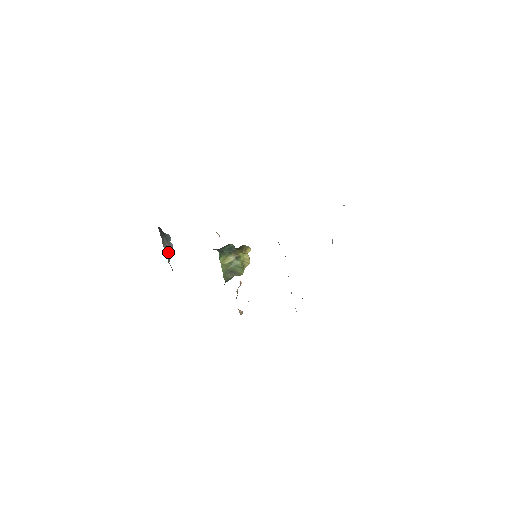
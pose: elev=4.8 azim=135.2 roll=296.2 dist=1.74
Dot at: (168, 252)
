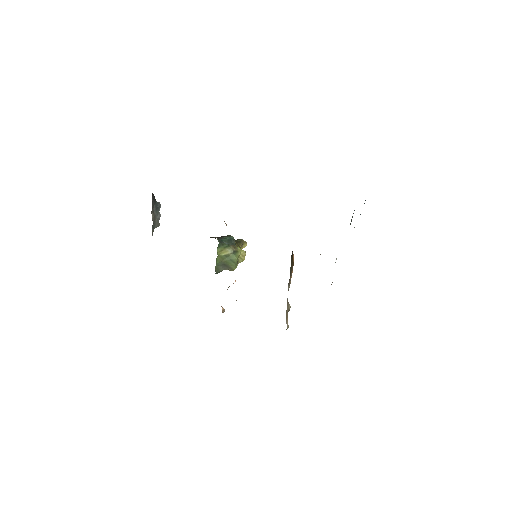
Dot at: (154, 222)
